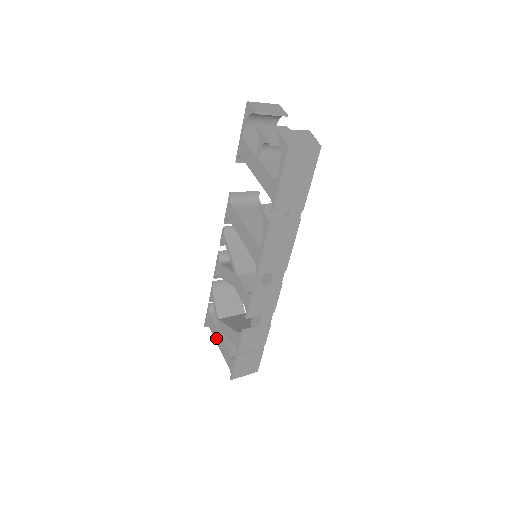
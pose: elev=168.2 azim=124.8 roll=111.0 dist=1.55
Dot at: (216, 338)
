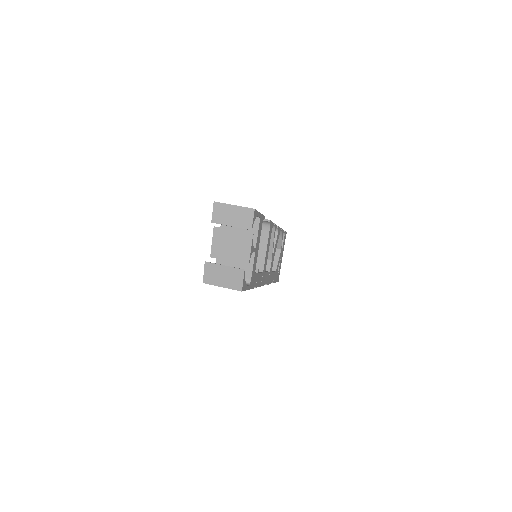
Dot at: occluded
